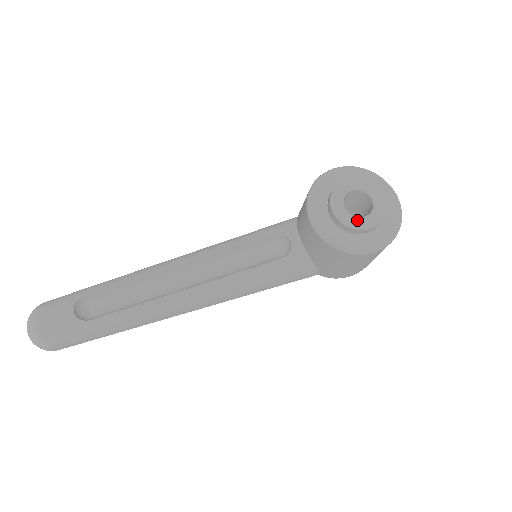
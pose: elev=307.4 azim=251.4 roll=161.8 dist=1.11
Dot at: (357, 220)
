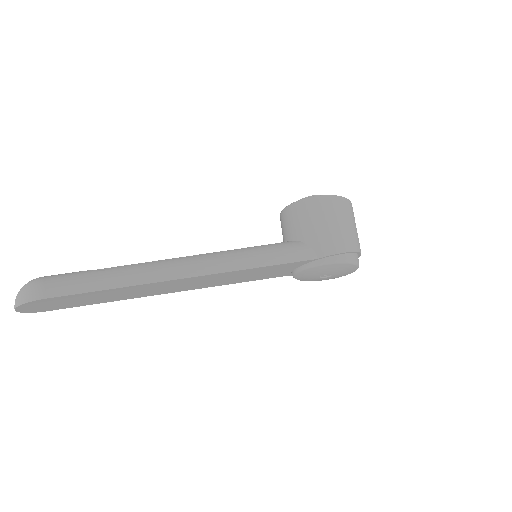
Dot at: occluded
